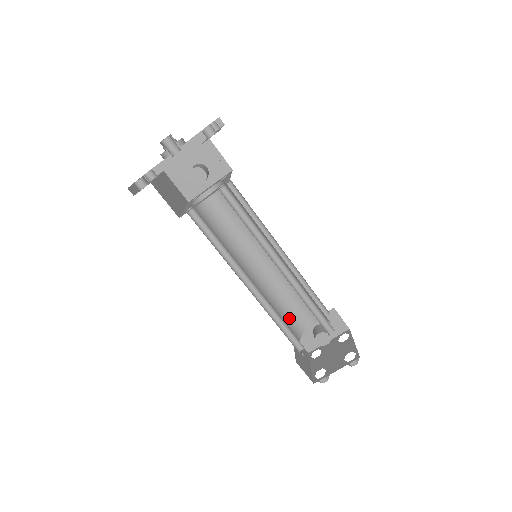
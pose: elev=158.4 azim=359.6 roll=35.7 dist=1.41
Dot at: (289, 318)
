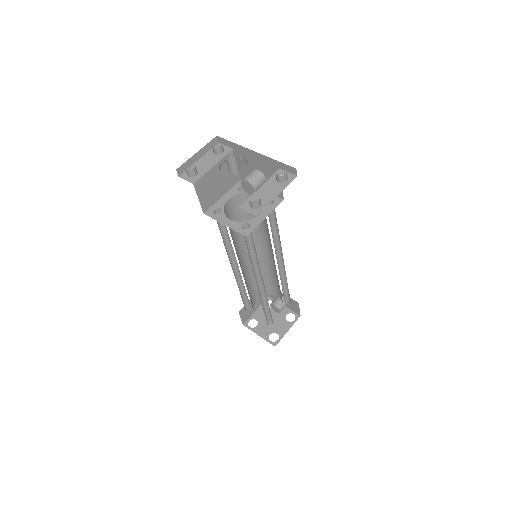
Dot at: occluded
